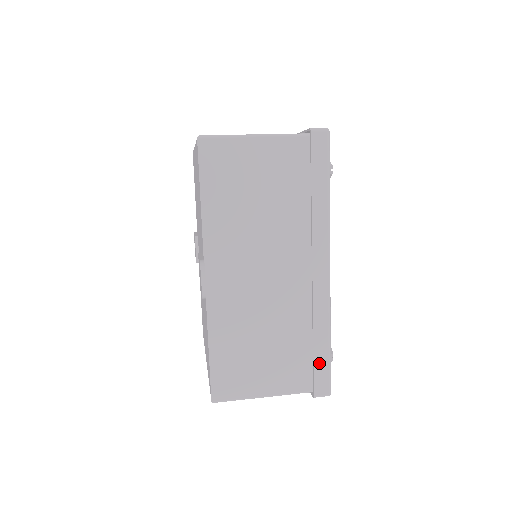
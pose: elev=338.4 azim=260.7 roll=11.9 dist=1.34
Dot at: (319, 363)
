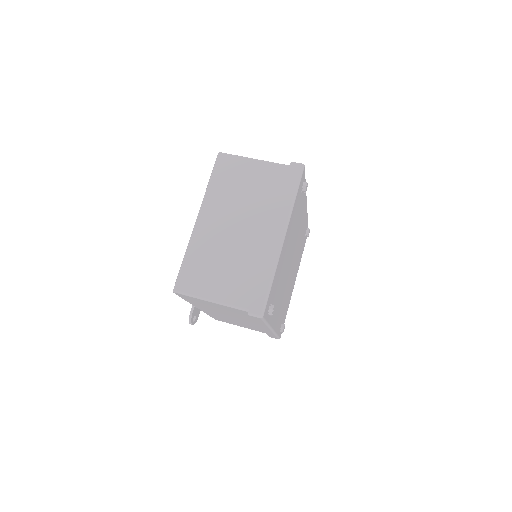
Dot at: occluded
